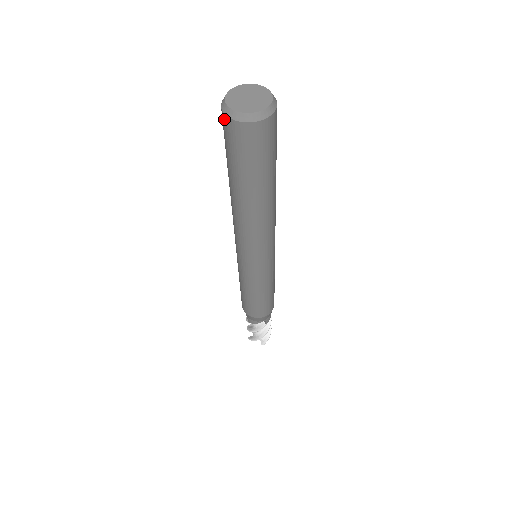
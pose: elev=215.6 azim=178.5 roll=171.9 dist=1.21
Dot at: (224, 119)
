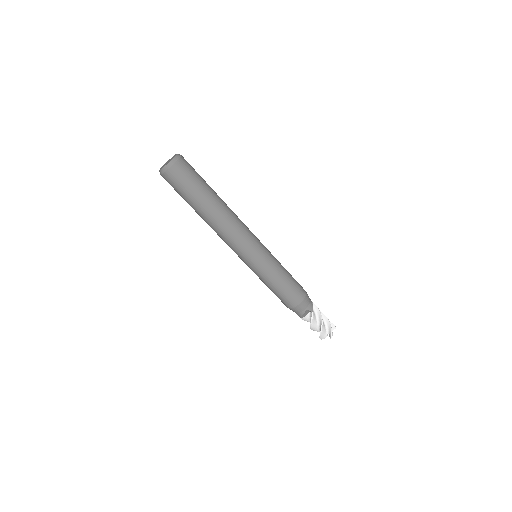
Dot at: (163, 177)
